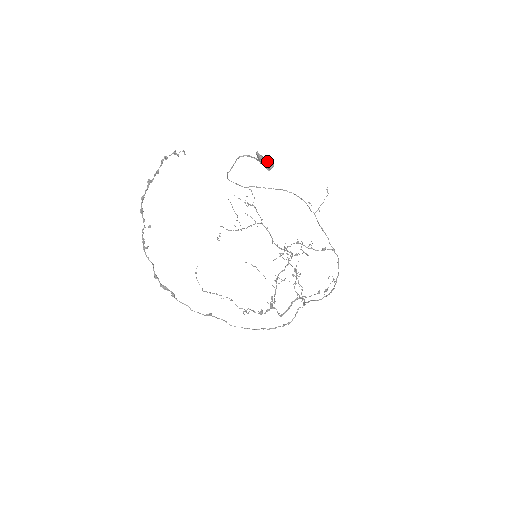
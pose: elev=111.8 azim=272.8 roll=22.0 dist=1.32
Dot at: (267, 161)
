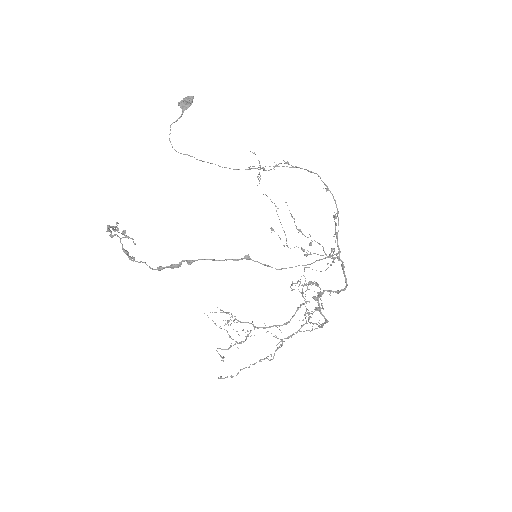
Dot at: (187, 96)
